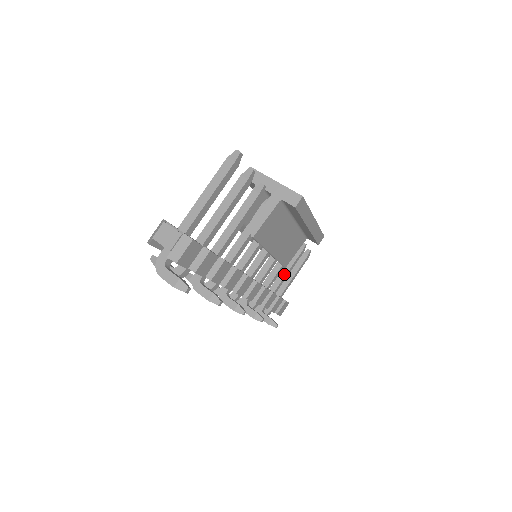
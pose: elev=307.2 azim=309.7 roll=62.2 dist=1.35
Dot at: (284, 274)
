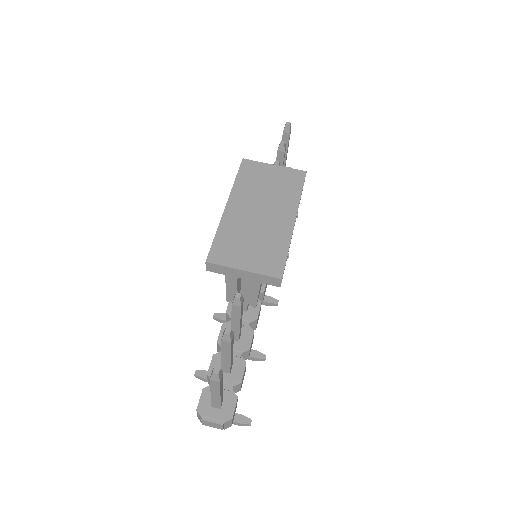
Dot at: occluded
